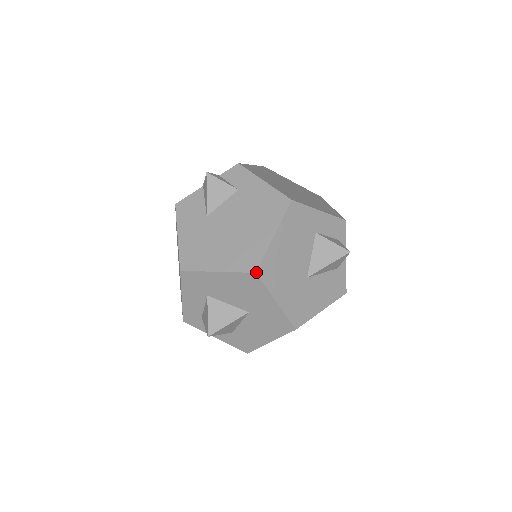
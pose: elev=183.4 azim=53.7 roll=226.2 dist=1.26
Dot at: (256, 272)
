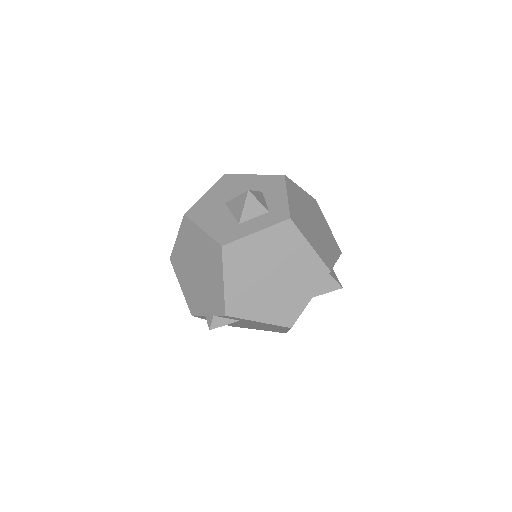
Dot at: occluded
